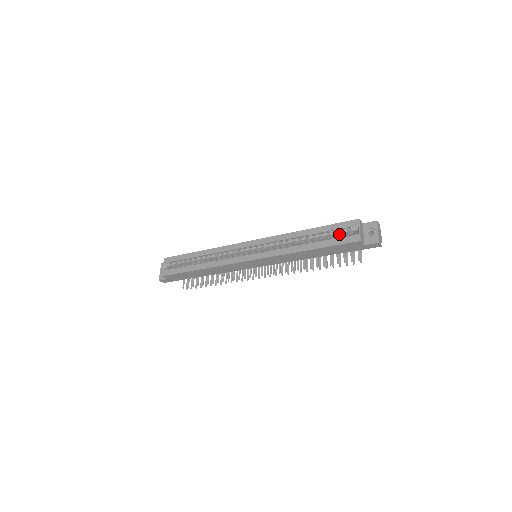
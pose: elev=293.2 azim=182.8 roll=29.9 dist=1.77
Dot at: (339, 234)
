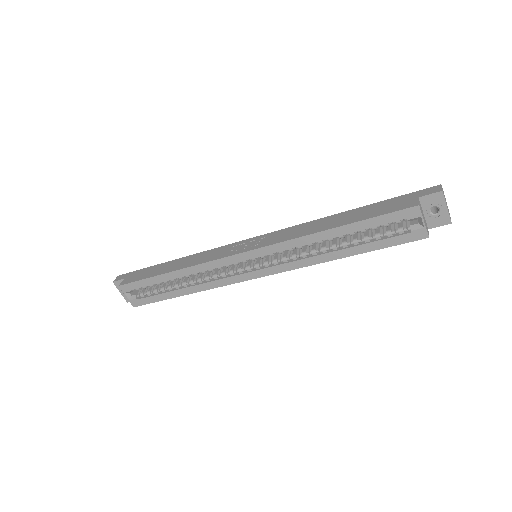
Dot at: (387, 225)
